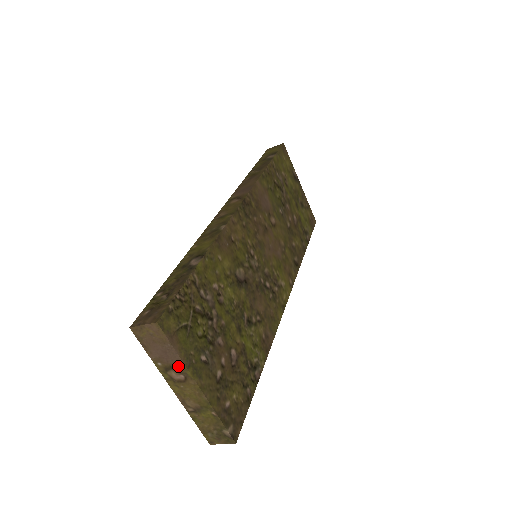
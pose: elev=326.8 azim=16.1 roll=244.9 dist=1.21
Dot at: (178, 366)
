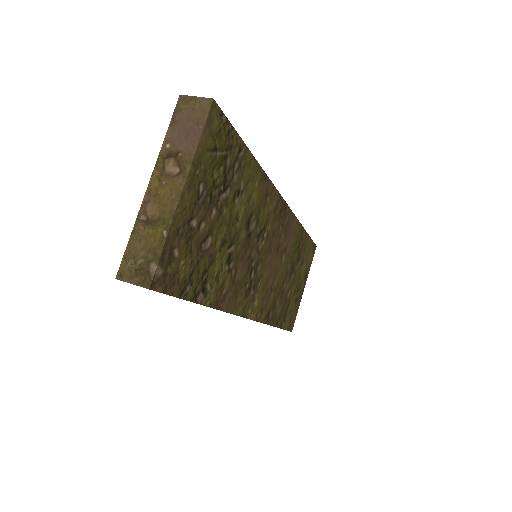
Dot at: (185, 155)
